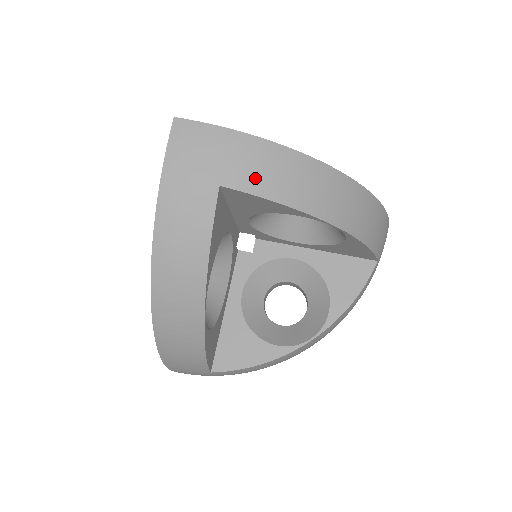
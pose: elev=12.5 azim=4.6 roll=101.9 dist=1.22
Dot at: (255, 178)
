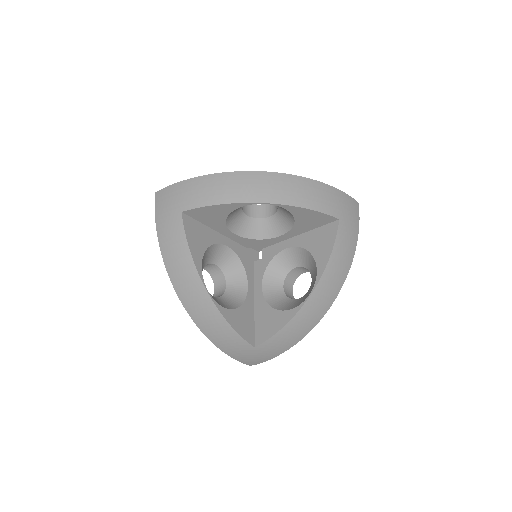
Dot at: (198, 198)
